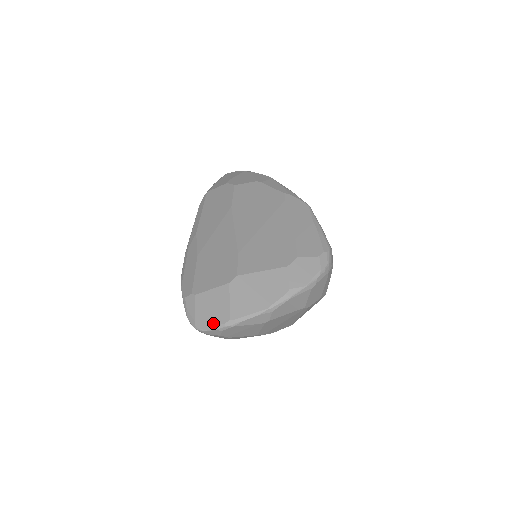
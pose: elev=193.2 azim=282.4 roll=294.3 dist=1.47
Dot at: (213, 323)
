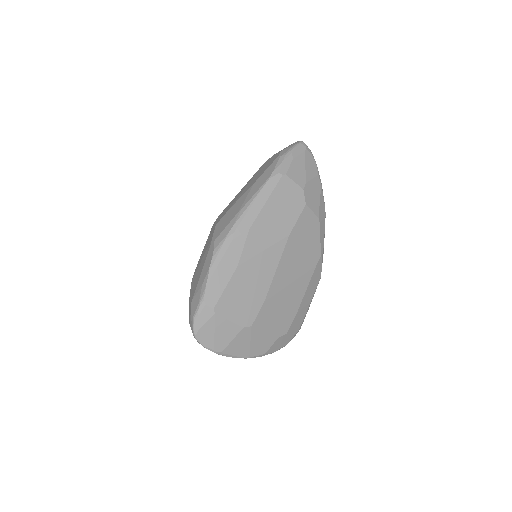
Dot at: (210, 345)
